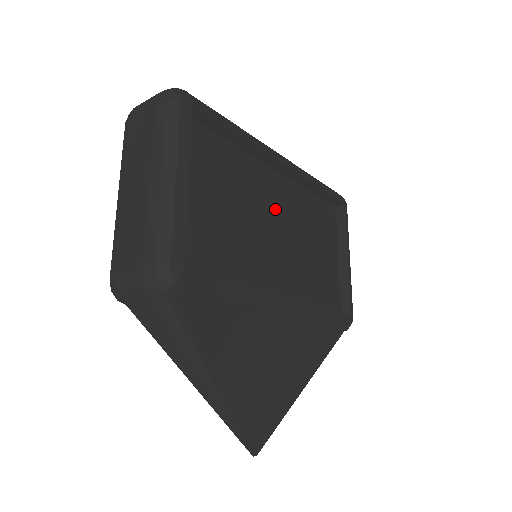
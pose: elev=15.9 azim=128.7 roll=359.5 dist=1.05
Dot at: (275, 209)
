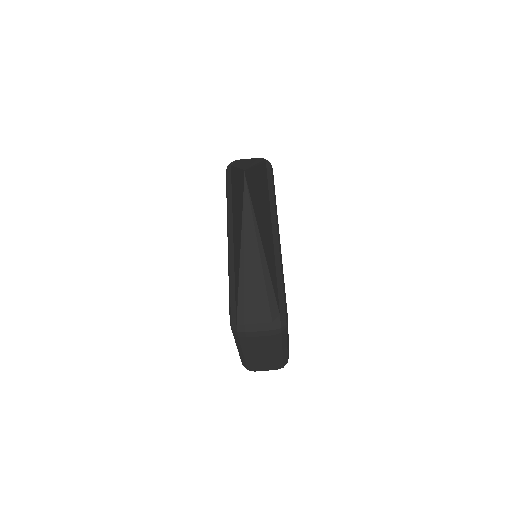
Dot at: occluded
